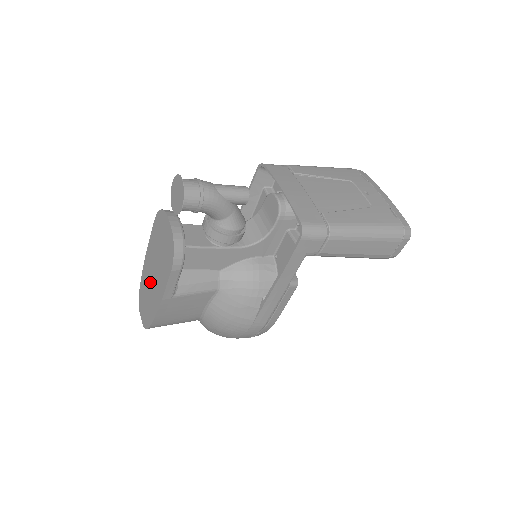
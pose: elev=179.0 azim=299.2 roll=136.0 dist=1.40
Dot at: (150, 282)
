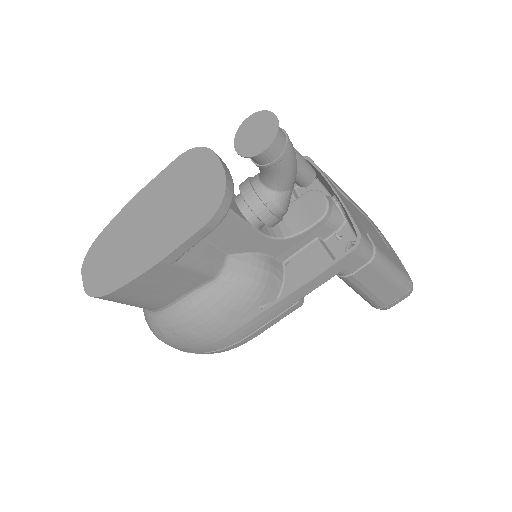
Dot at: (133, 235)
